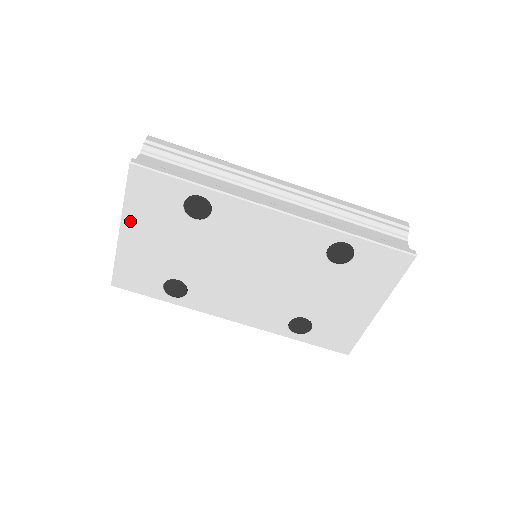
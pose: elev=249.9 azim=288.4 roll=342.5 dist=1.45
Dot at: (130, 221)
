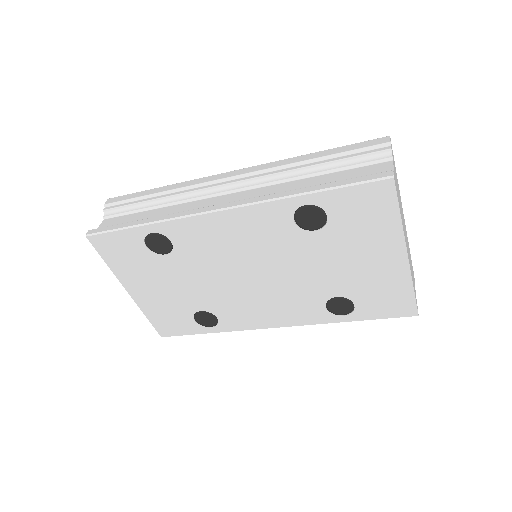
Dot at: (127, 281)
